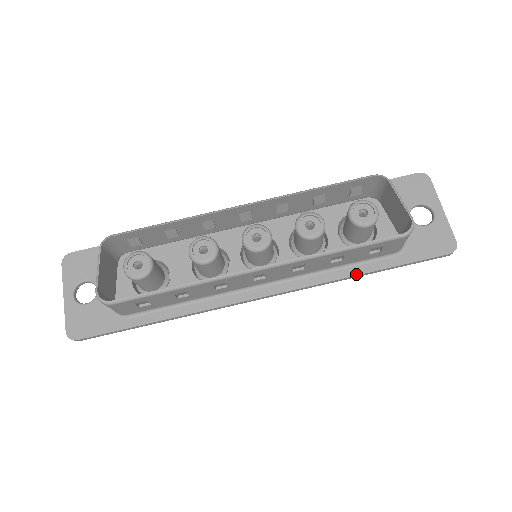
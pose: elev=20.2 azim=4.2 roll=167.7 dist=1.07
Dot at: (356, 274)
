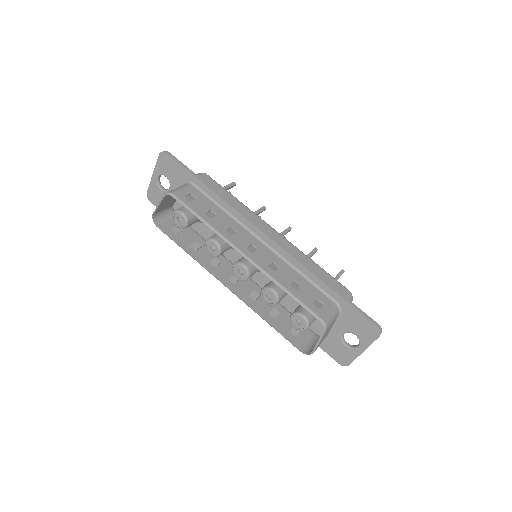
Dot at: occluded
